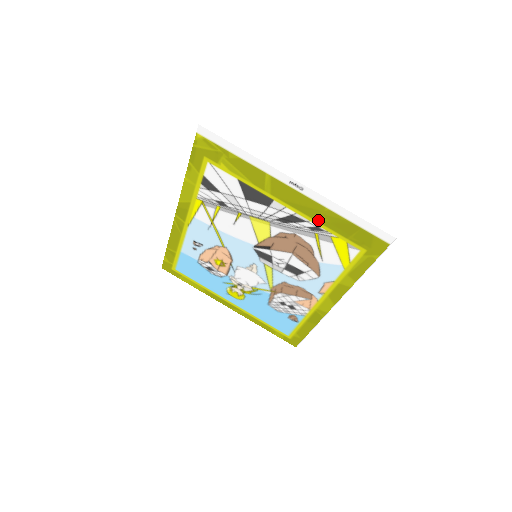
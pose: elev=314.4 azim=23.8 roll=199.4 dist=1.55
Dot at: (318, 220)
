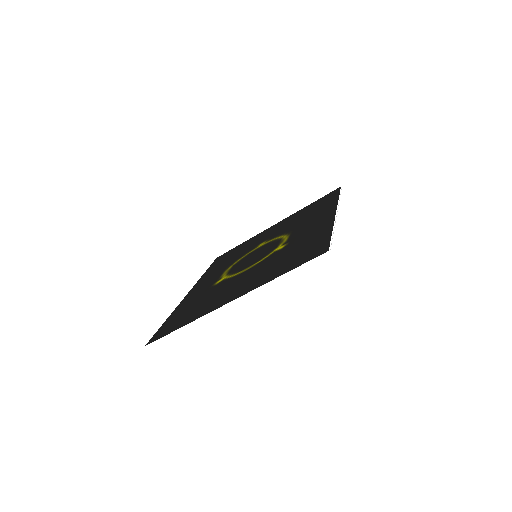
Dot at: (266, 275)
